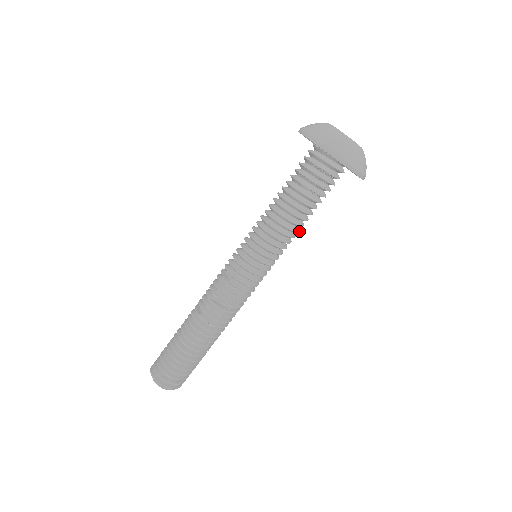
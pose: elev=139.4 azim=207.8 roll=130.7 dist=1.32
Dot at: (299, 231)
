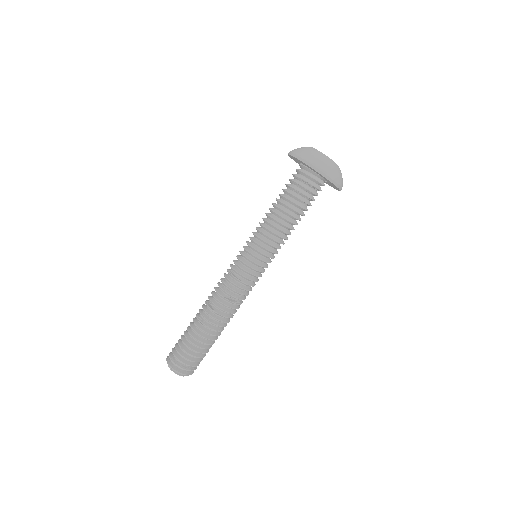
Dot at: occluded
